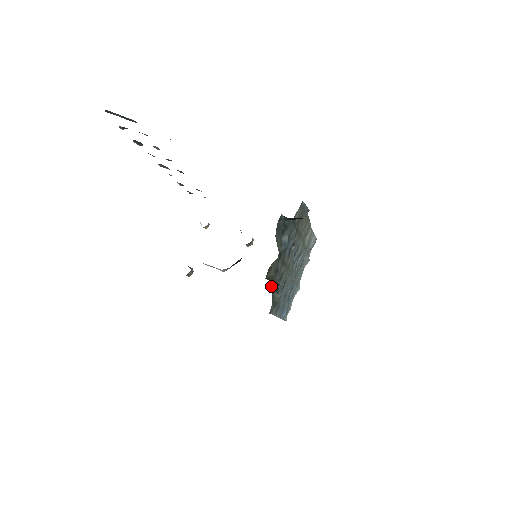
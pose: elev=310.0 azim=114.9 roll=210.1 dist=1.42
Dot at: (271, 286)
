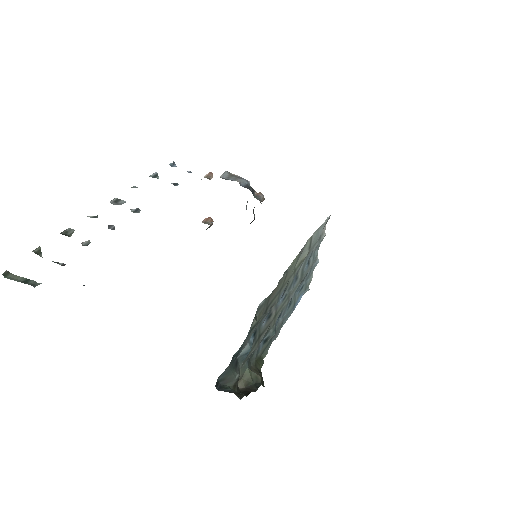
Dot at: (251, 360)
